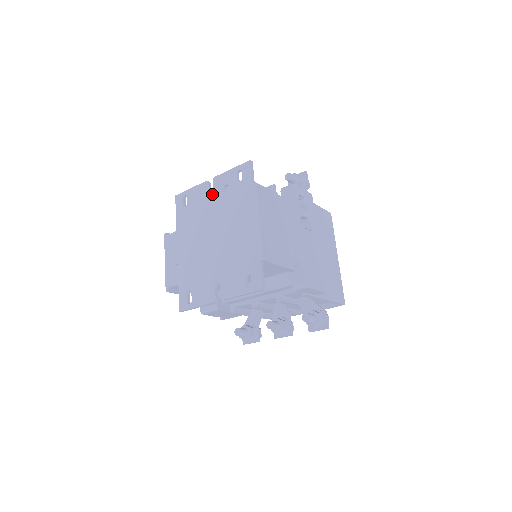
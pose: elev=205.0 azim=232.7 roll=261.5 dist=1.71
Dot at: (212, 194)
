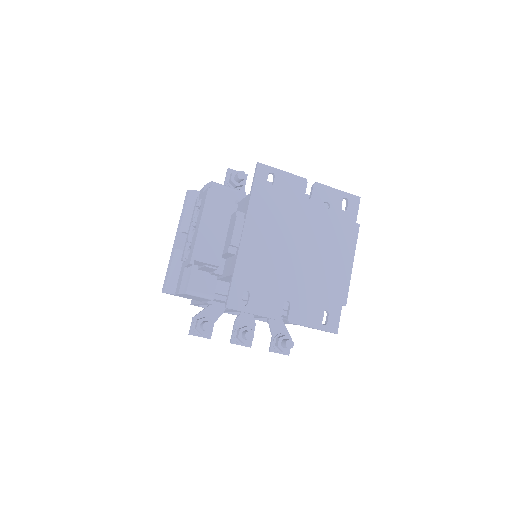
Dot at: (309, 199)
